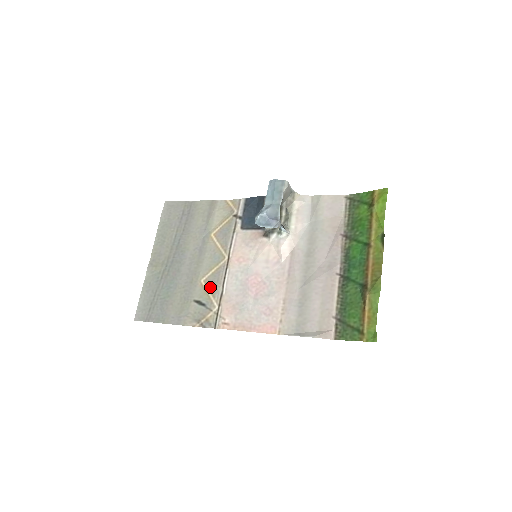
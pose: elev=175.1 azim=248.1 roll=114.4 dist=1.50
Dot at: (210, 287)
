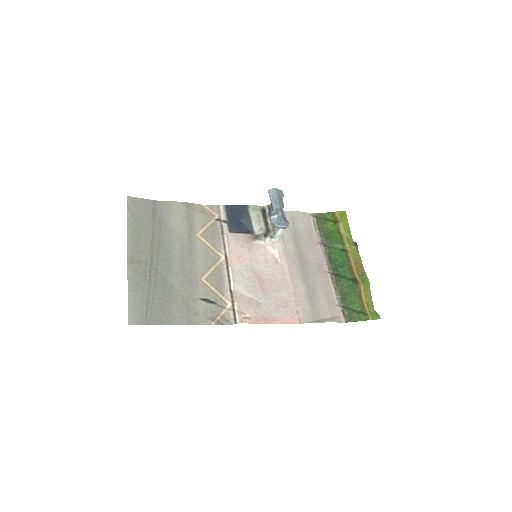
Dot at: (215, 285)
